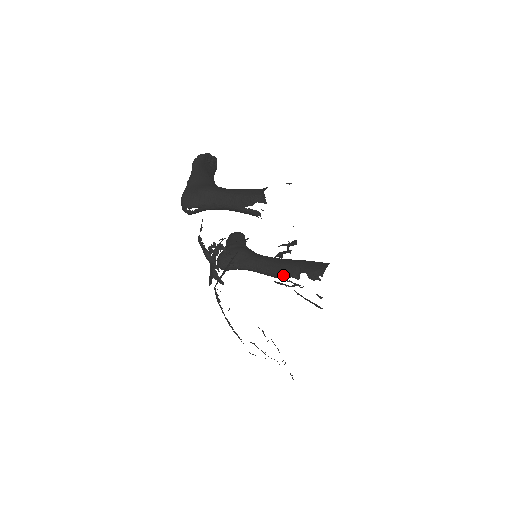
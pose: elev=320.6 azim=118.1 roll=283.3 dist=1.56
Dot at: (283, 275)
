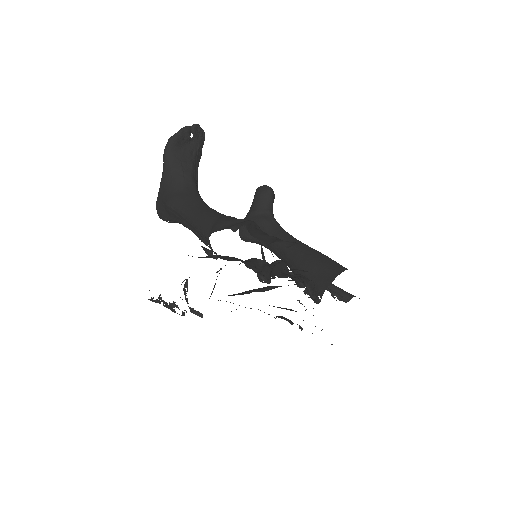
Dot at: (293, 273)
